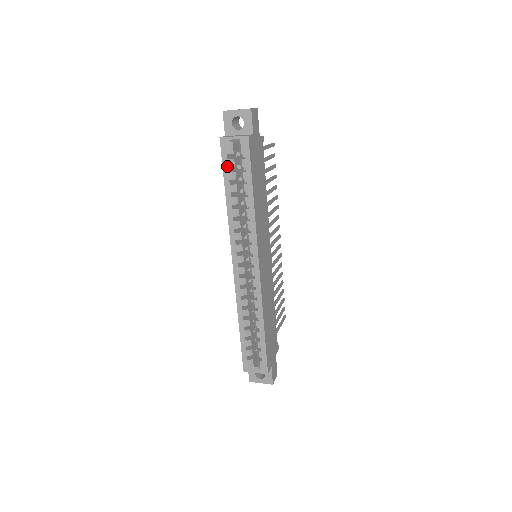
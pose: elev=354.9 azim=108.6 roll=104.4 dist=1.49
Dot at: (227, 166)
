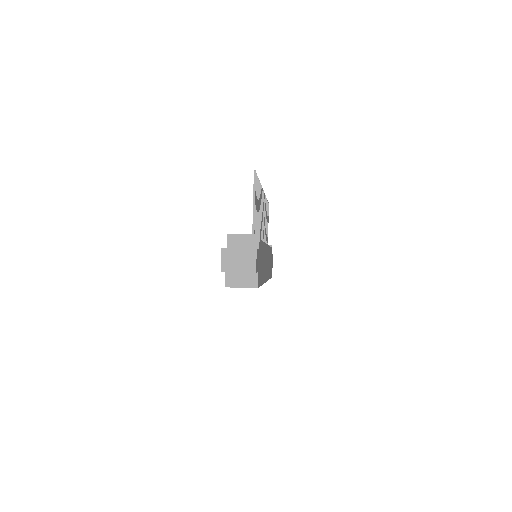
Dot at: occluded
